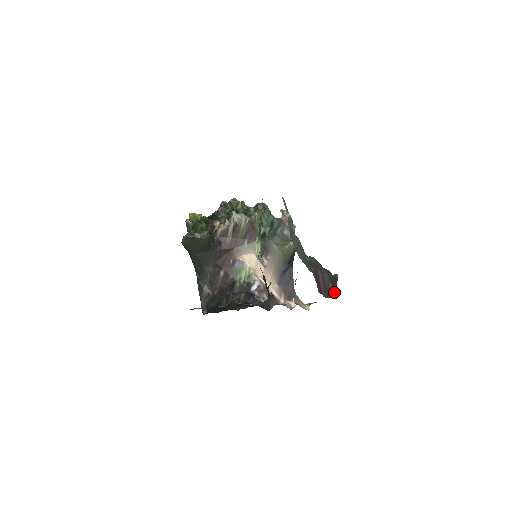
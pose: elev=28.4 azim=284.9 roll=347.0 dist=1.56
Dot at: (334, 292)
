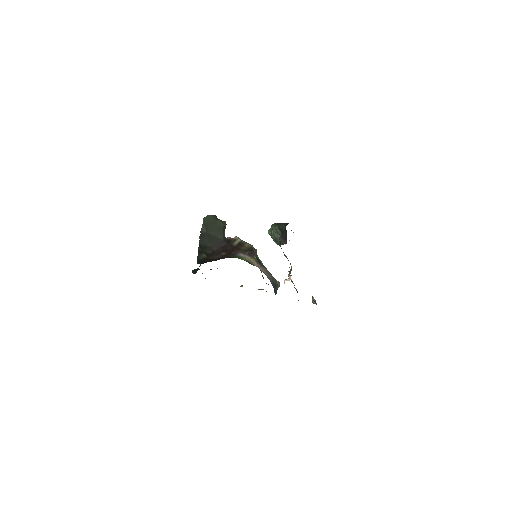
Dot at: occluded
